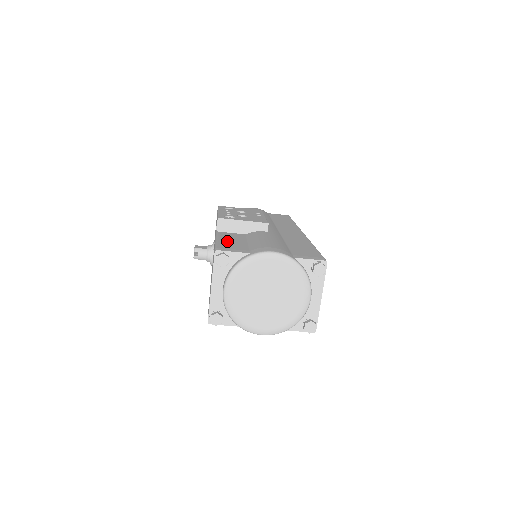
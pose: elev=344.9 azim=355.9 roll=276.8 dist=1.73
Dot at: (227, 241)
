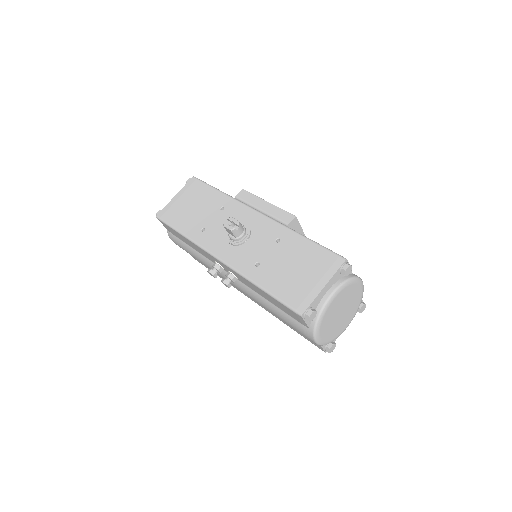
Dot at: occluded
